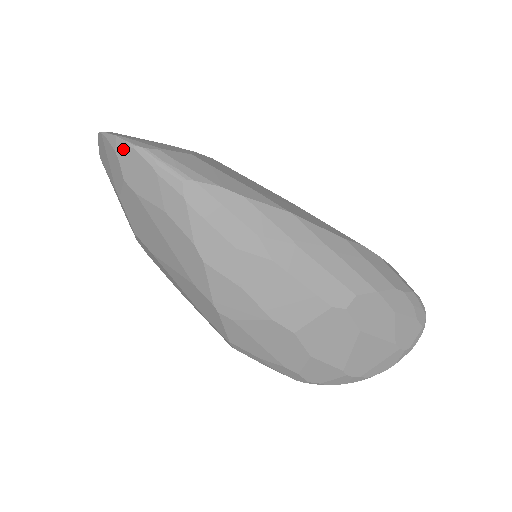
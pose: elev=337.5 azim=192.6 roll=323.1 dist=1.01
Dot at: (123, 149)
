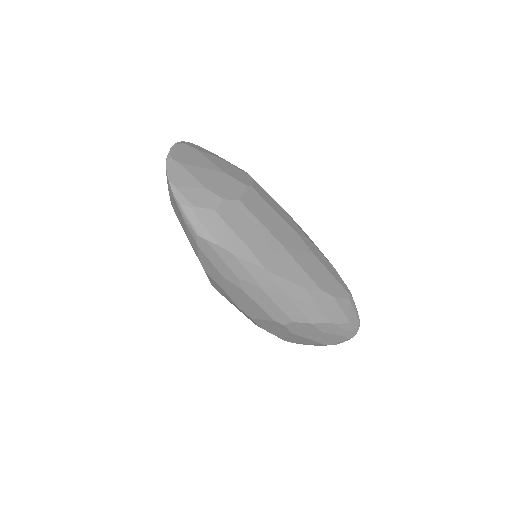
Dot at: (171, 193)
